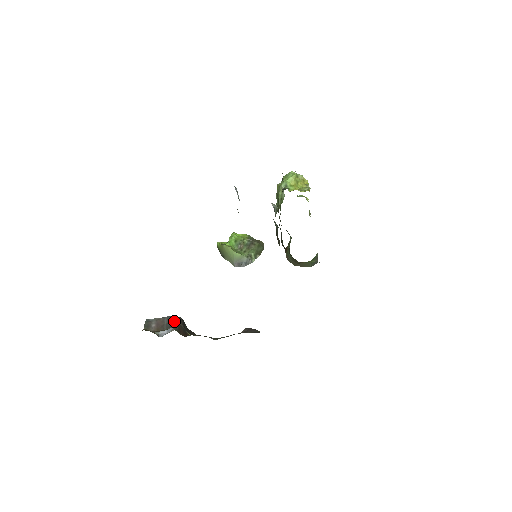
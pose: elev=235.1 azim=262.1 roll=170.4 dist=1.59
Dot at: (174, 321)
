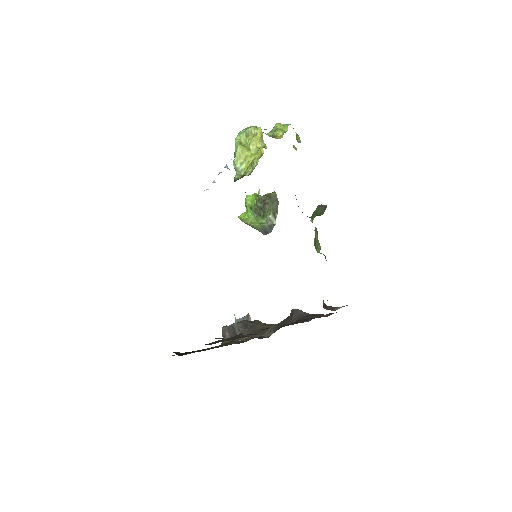
Dot at: (236, 330)
